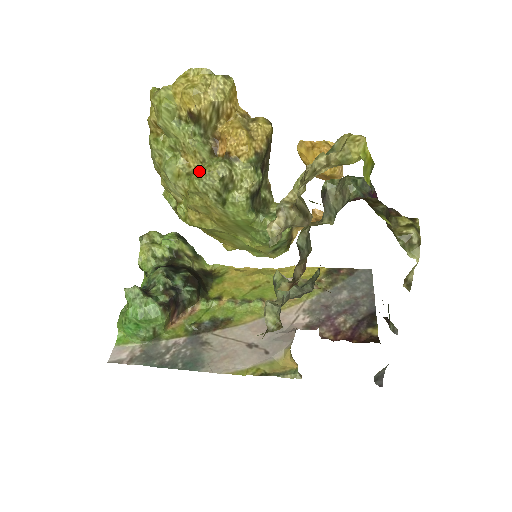
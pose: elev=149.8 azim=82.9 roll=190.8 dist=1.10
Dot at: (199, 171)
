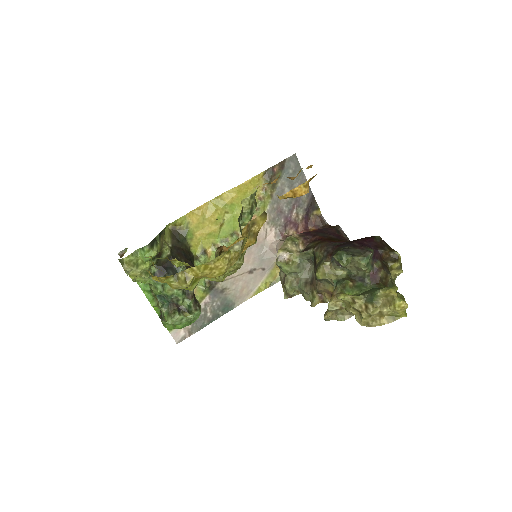
Dot at: occluded
